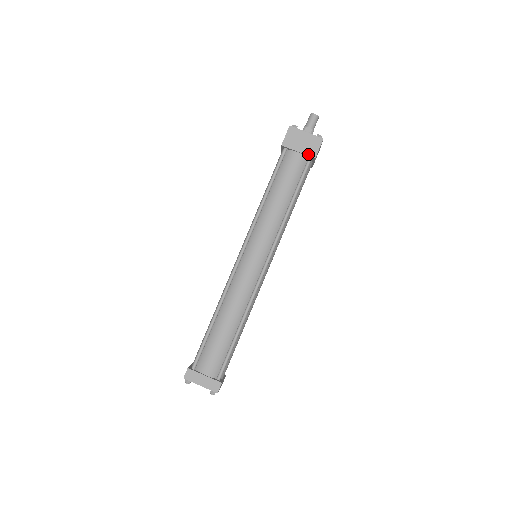
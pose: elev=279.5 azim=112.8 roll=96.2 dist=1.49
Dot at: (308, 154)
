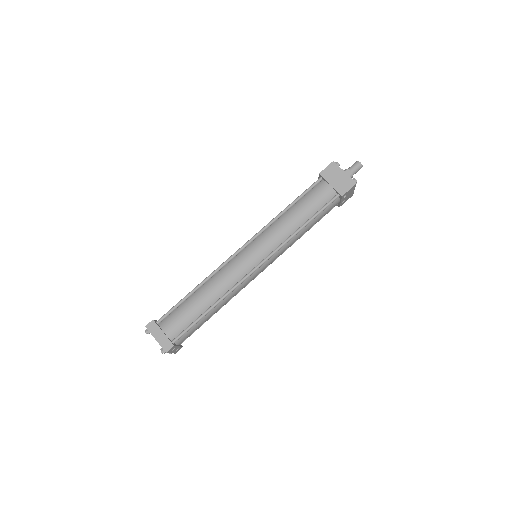
Dot at: (338, 190)
